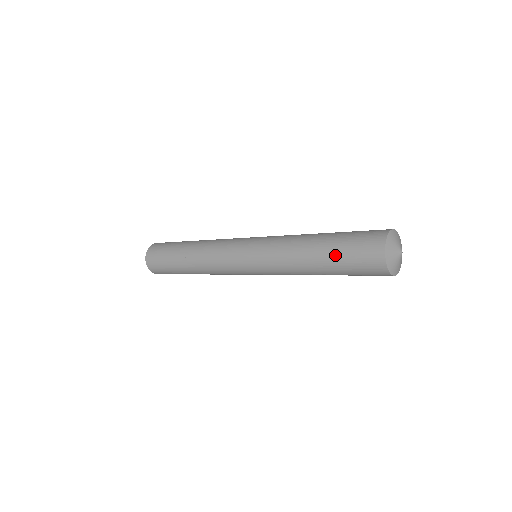
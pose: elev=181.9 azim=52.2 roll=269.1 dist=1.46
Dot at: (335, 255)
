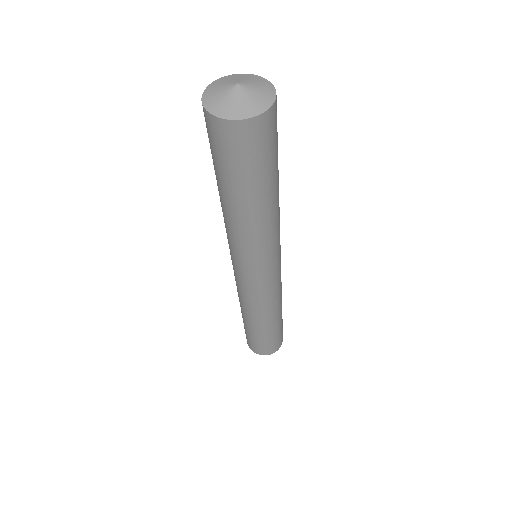
Dot at: occluded
